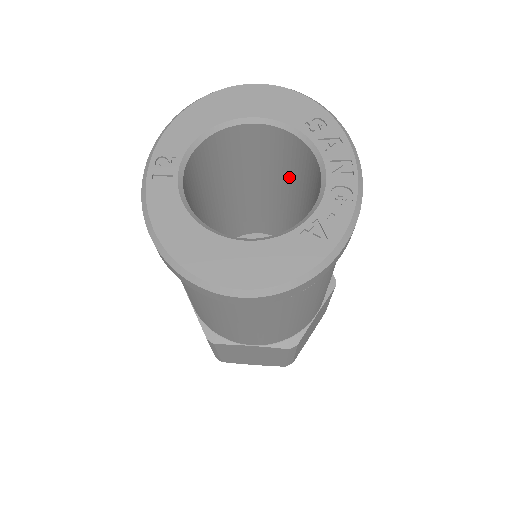
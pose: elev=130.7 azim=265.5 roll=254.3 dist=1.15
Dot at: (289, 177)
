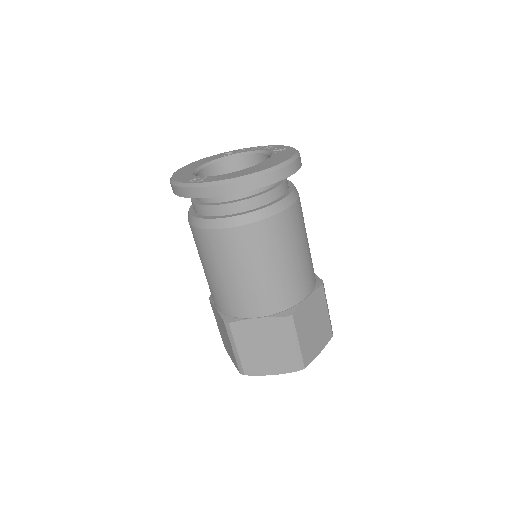
Dot at: occluded
